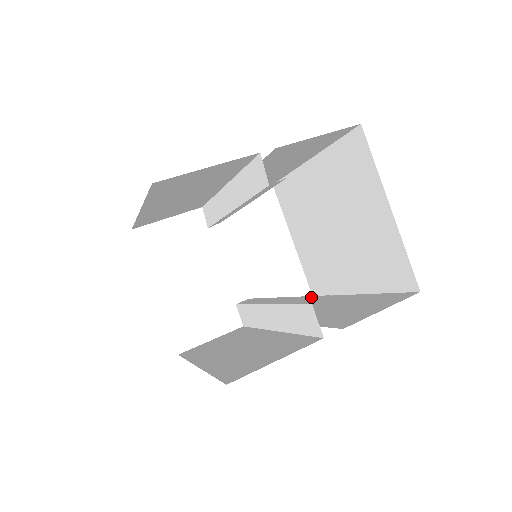
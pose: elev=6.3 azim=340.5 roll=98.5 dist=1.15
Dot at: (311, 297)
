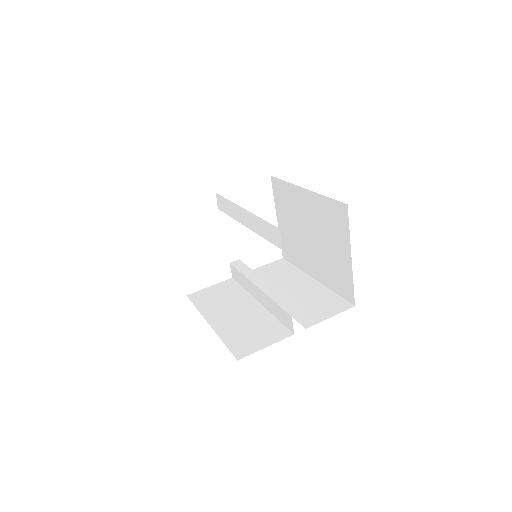
Dot at: (290, 303)
